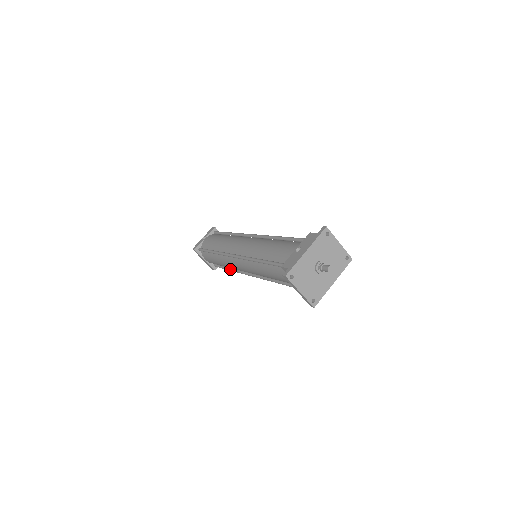
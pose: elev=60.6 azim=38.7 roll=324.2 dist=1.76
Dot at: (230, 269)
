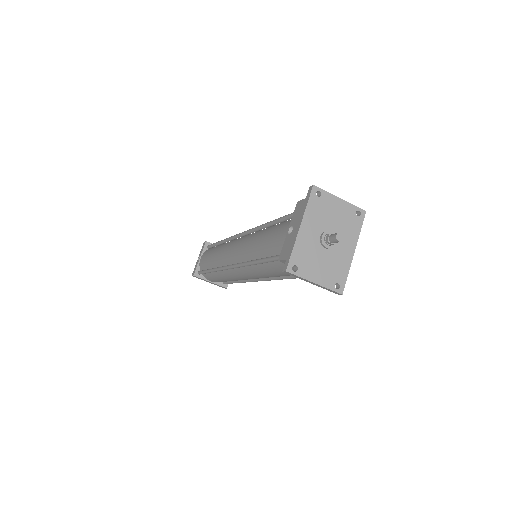
Dot at: (239, 281)
